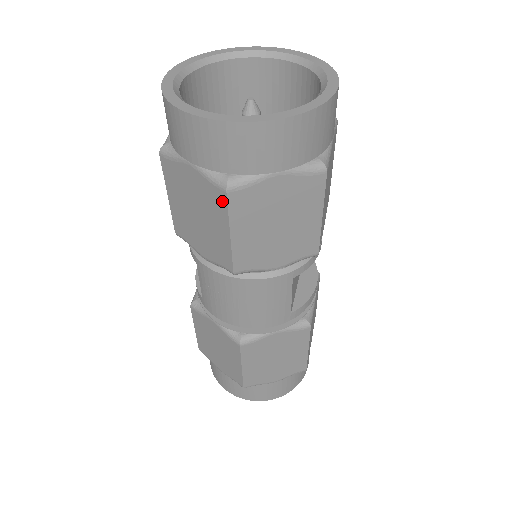
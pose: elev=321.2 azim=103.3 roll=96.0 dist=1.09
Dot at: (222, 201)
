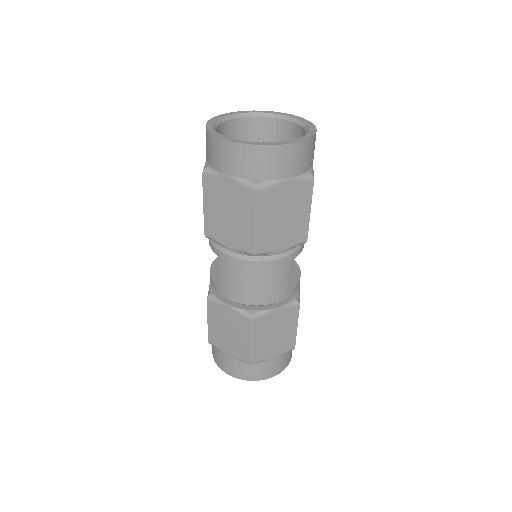
Dot at: (251, 198)
